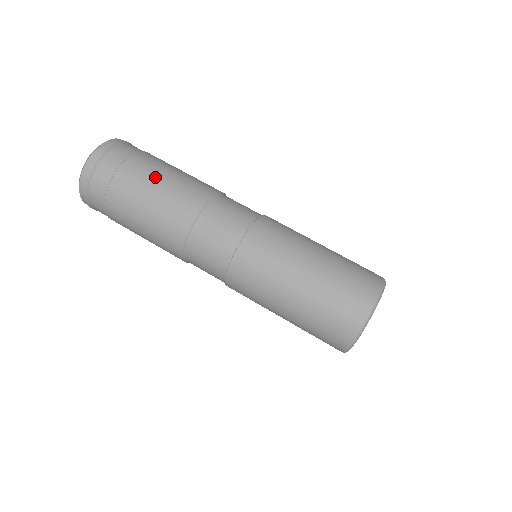
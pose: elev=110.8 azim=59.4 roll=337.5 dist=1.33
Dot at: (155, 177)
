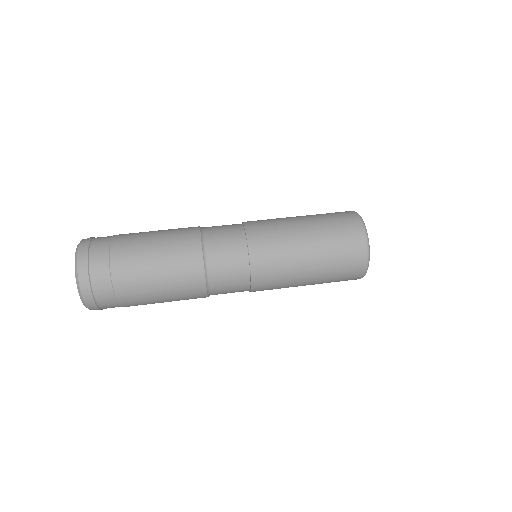
Dot at: (146, 237)
